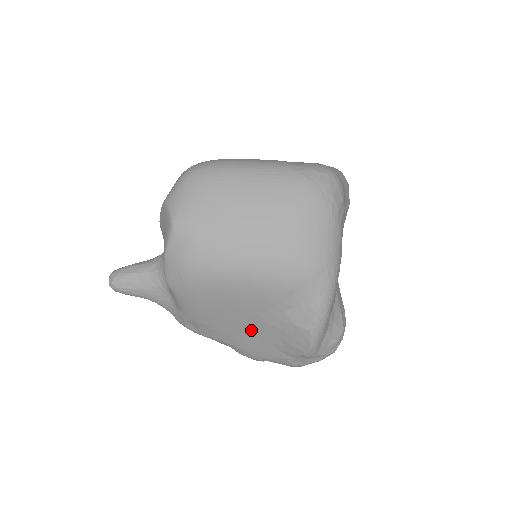
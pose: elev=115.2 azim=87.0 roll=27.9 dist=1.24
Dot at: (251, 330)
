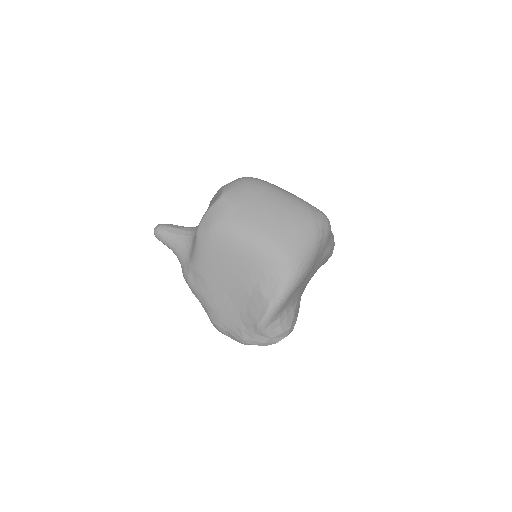
Dot at: (230, 293)
